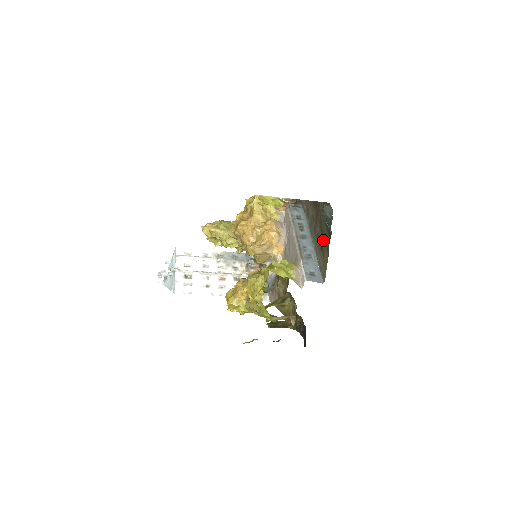
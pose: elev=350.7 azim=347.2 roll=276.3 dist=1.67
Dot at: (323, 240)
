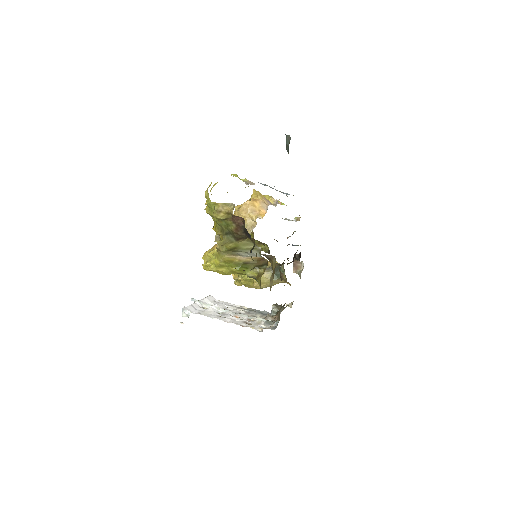
Dot at: occluded
